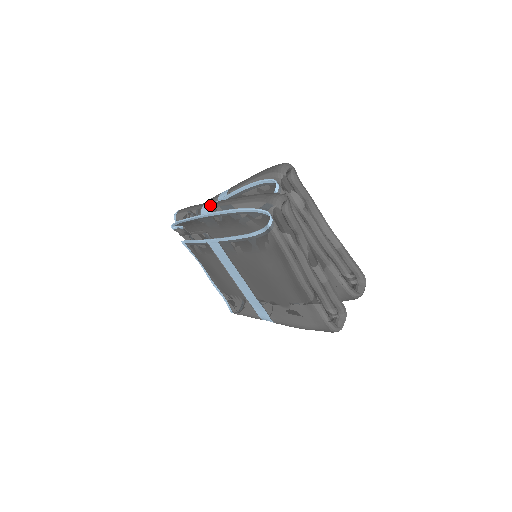
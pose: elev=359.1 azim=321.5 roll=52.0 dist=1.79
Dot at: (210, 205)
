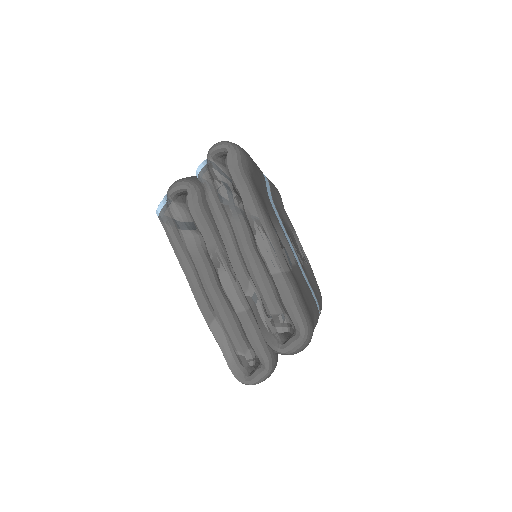
Dot at: occluded
